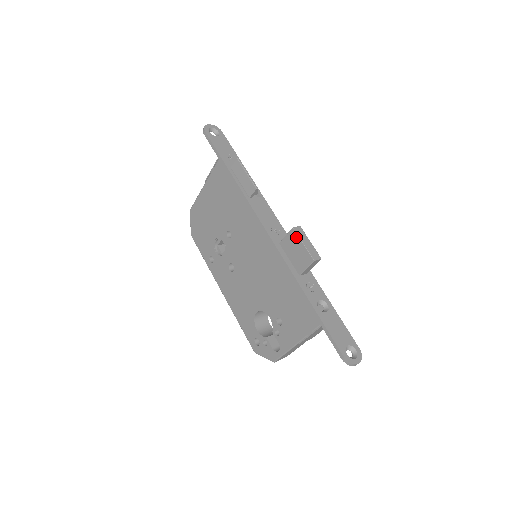
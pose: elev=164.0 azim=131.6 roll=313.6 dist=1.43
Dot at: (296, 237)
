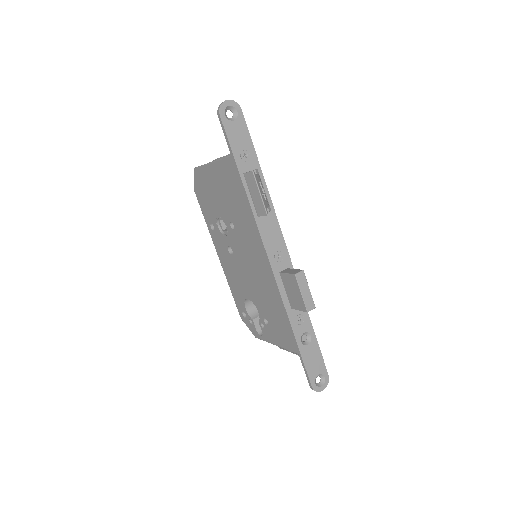
Dot at: (296, 284)
